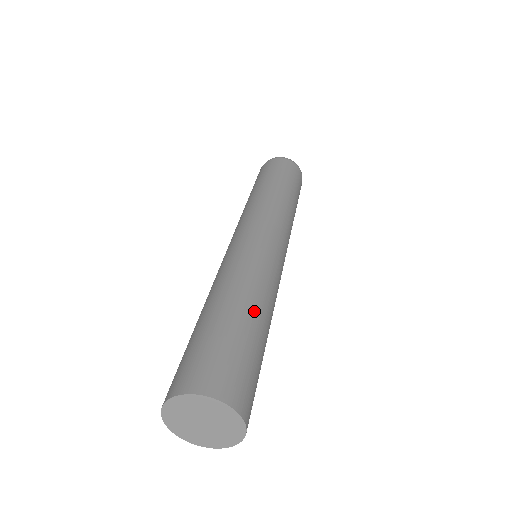
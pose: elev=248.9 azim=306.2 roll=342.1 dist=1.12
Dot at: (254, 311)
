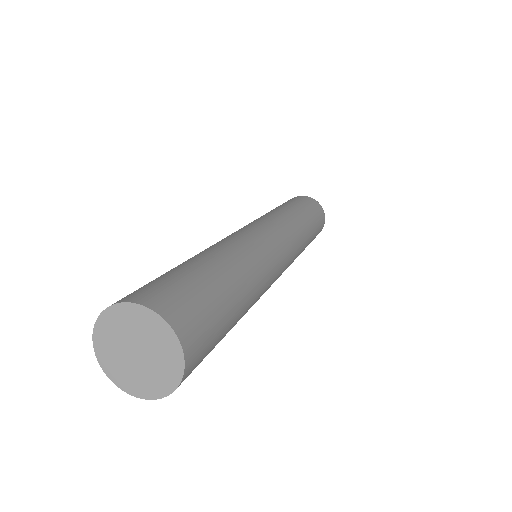
Dot at: (235, 274)
